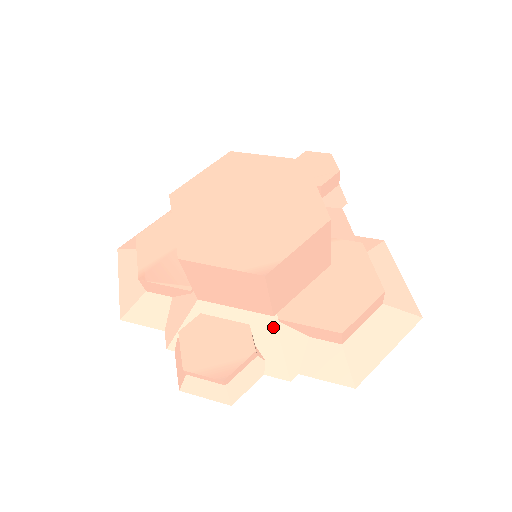
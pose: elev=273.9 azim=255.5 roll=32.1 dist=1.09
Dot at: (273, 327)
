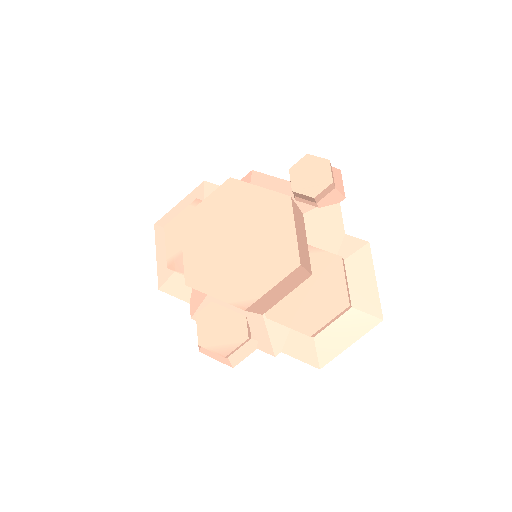
Dot at: (262, 321)
